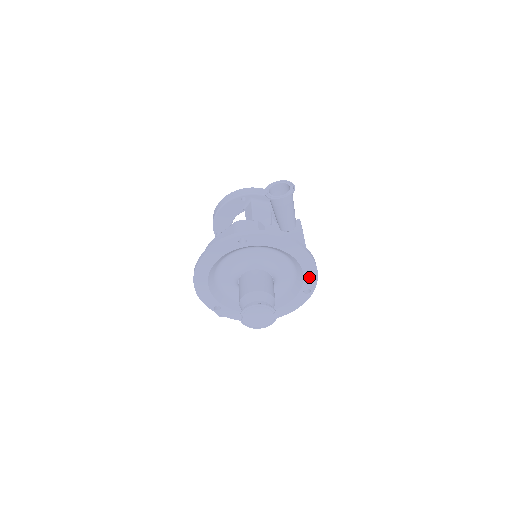
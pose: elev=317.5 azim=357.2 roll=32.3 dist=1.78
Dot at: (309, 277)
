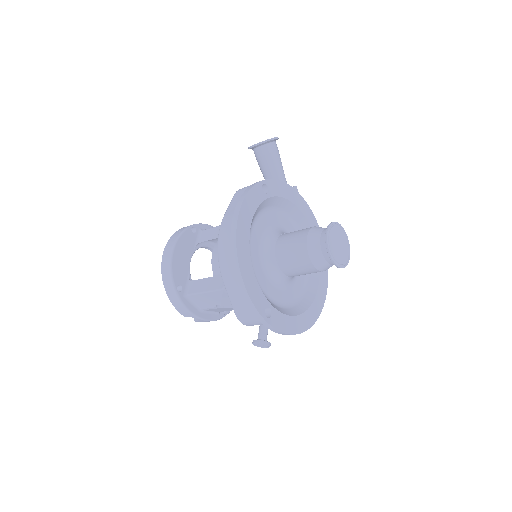
Dot at: occluded
